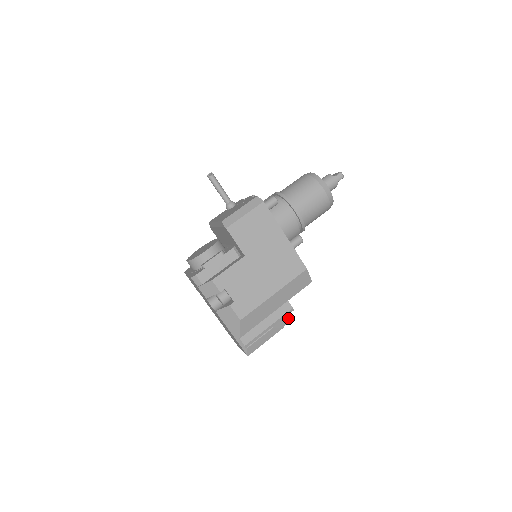
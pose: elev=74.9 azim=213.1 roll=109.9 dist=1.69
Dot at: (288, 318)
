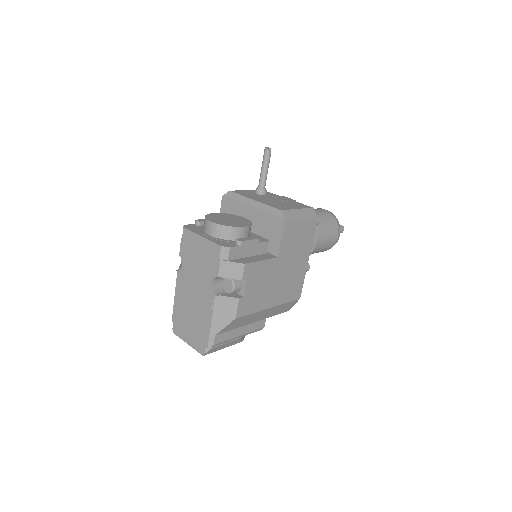
Dot at: occluded
